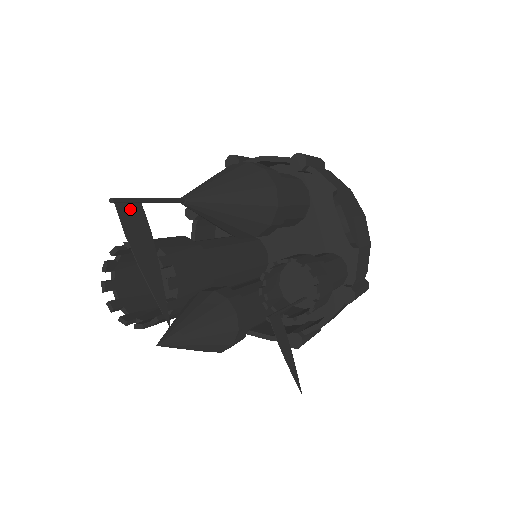
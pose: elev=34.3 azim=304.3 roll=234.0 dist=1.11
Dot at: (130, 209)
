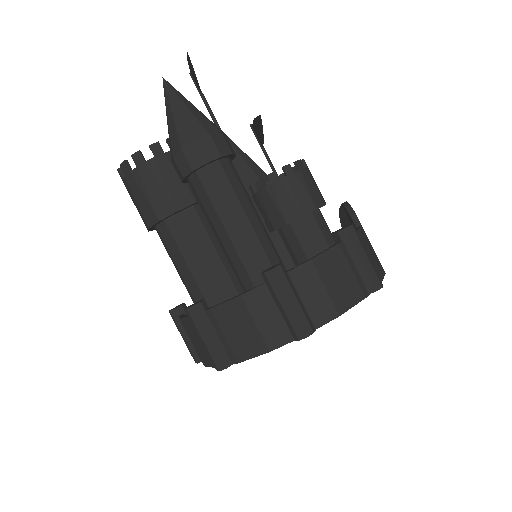
Dot at: occluded
